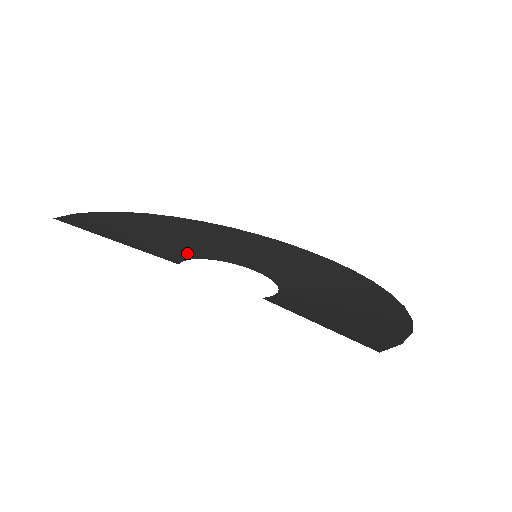
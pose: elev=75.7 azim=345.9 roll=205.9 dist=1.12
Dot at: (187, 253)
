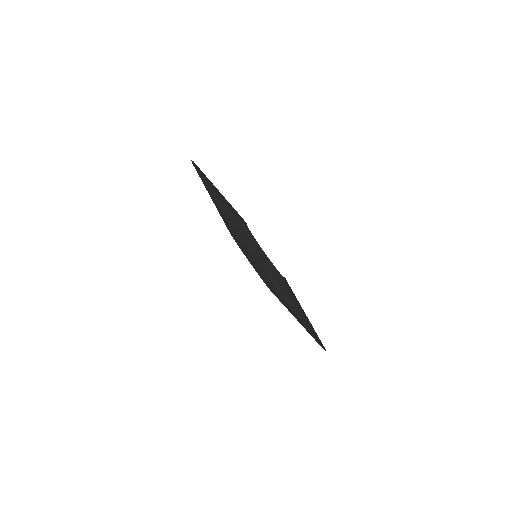
Dot at: occluded
